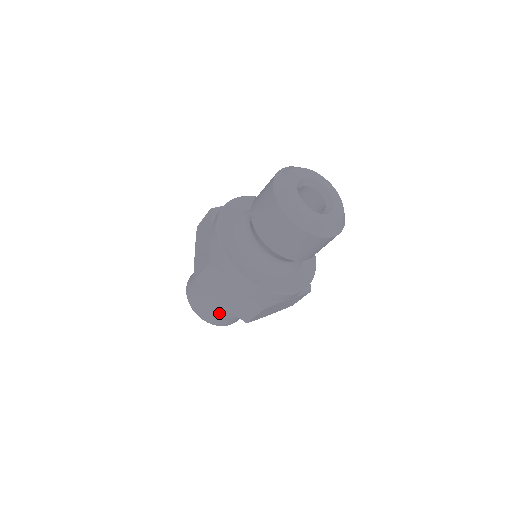
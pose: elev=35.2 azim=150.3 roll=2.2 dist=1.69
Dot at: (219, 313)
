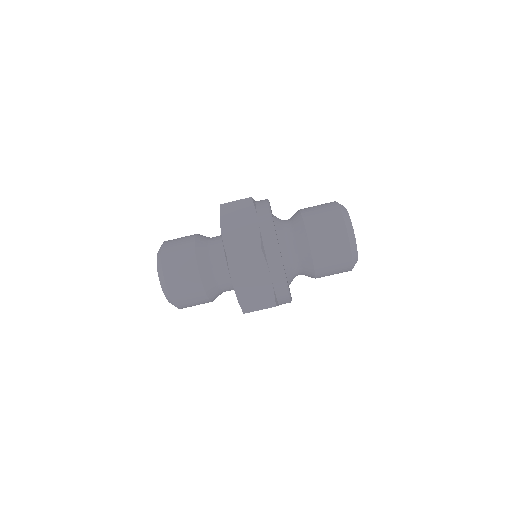
Dot at: (187, 259)
